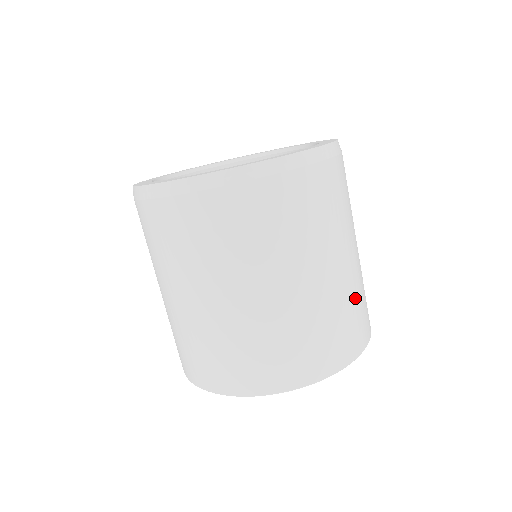
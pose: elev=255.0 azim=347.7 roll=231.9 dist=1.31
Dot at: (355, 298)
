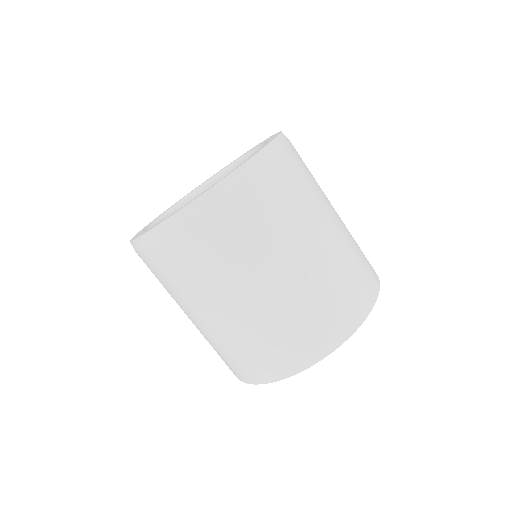
Dot at: (333, 282)
